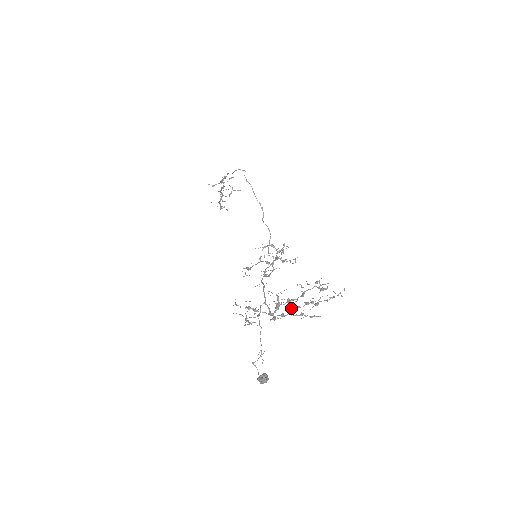
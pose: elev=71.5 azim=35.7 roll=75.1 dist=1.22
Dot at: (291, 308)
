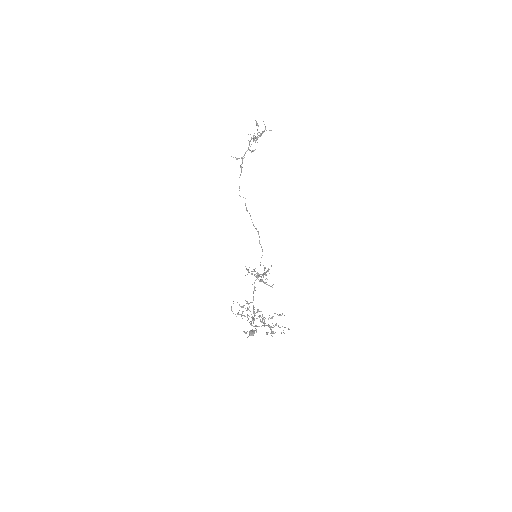
Dot at: (261, 322)
